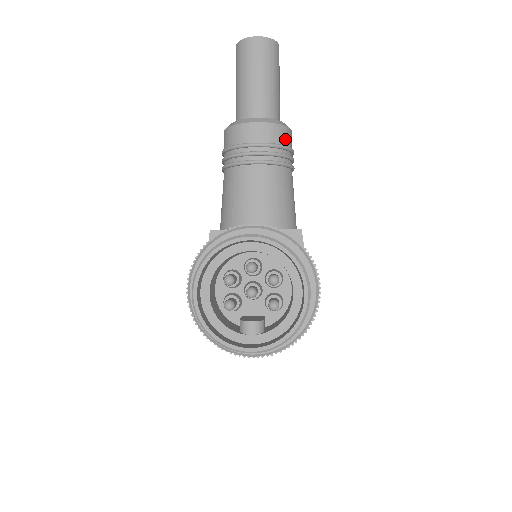
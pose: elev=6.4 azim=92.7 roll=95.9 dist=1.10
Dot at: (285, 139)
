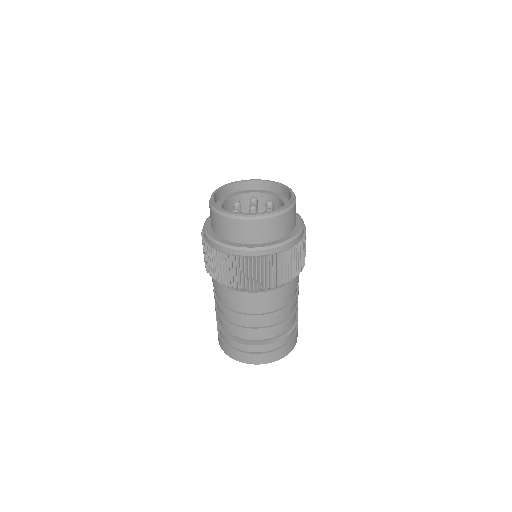
Dot at: occluded
